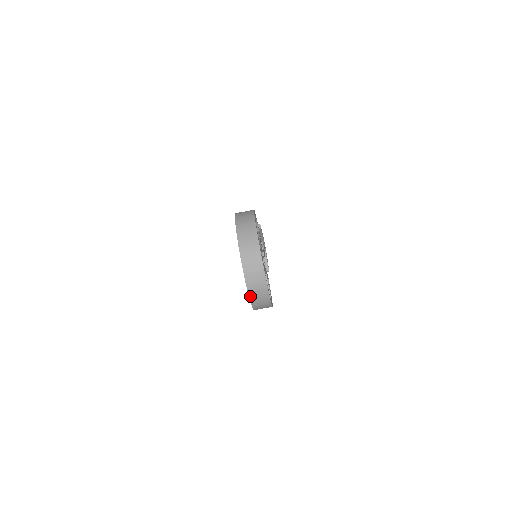
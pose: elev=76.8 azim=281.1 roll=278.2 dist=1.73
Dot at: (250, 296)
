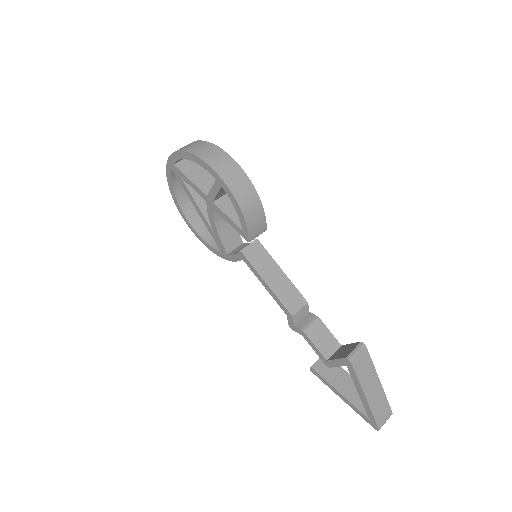
Dot at: (183, 151)
